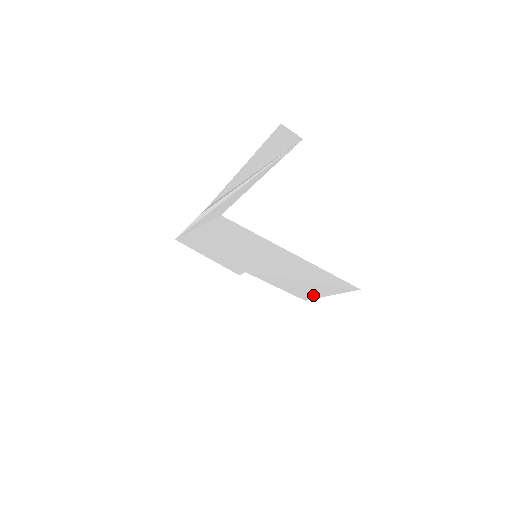
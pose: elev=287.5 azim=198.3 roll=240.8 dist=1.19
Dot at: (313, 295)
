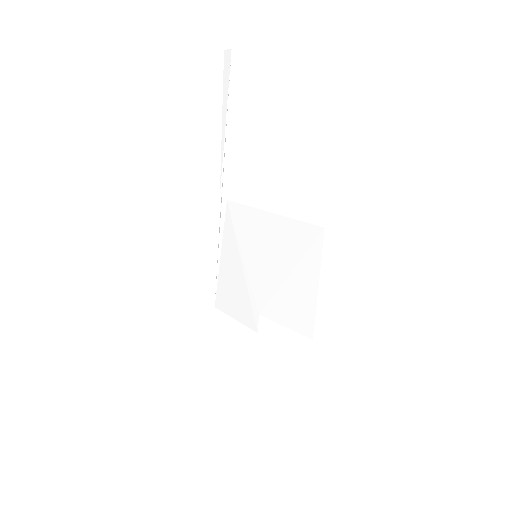
Dot at: (311, 307)
